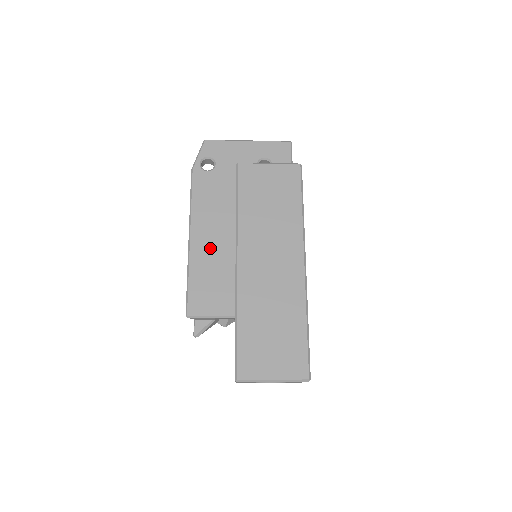
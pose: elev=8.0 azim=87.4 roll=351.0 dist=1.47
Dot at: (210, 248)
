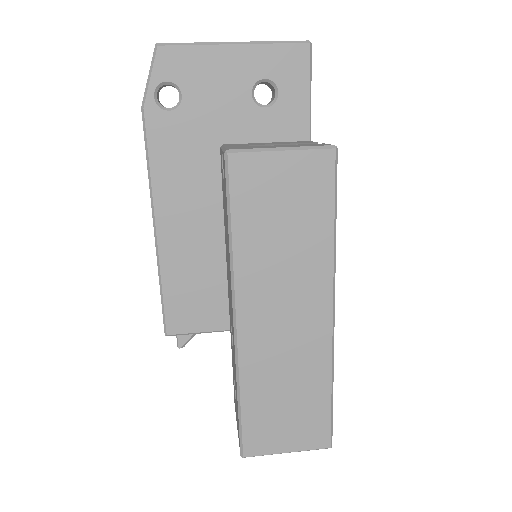
Dot at: (188, 242)
